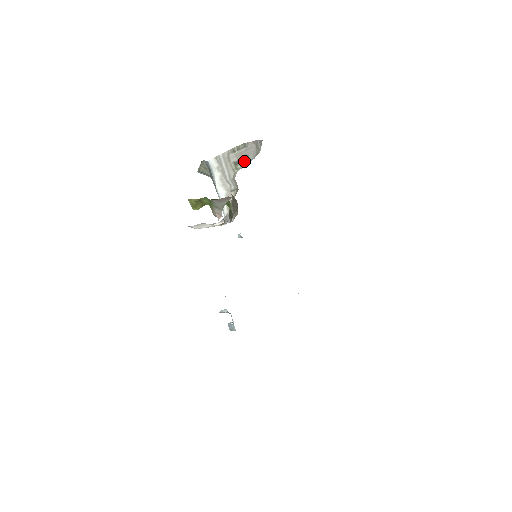
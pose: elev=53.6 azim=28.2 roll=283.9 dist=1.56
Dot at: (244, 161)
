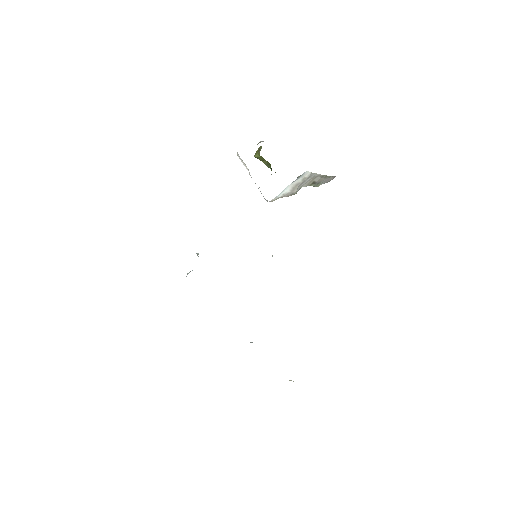
Dot at: (318, 184)
